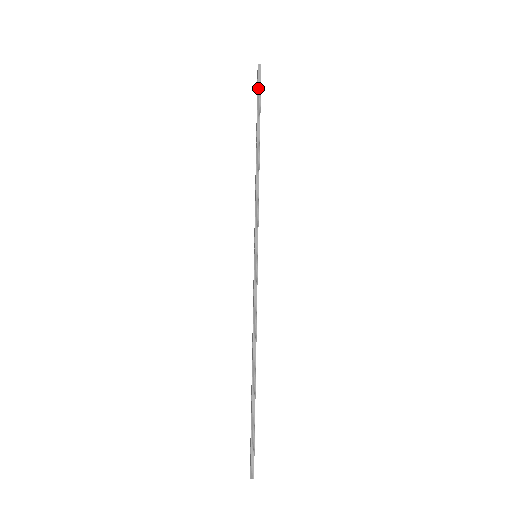
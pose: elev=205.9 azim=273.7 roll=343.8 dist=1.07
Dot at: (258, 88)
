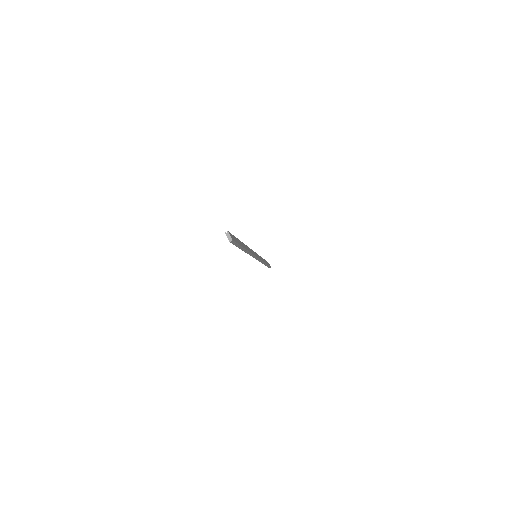
Dot at: occluded
